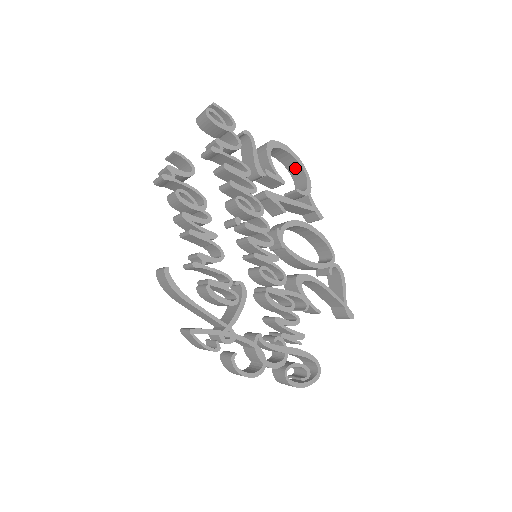
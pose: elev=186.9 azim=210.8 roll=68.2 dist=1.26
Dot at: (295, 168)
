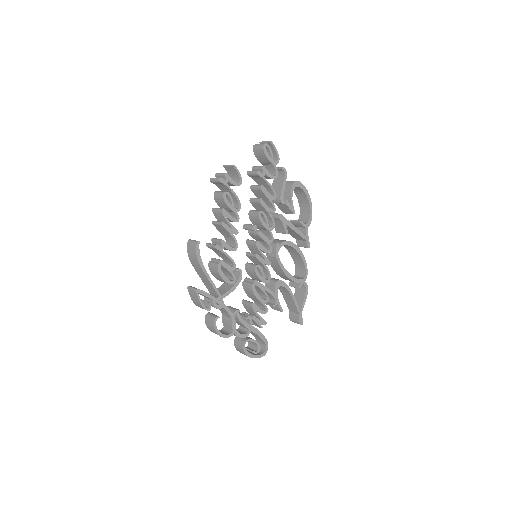
Dot at: (305, 205)
